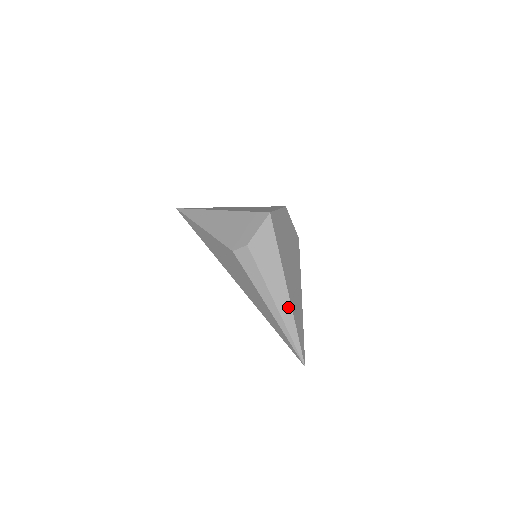
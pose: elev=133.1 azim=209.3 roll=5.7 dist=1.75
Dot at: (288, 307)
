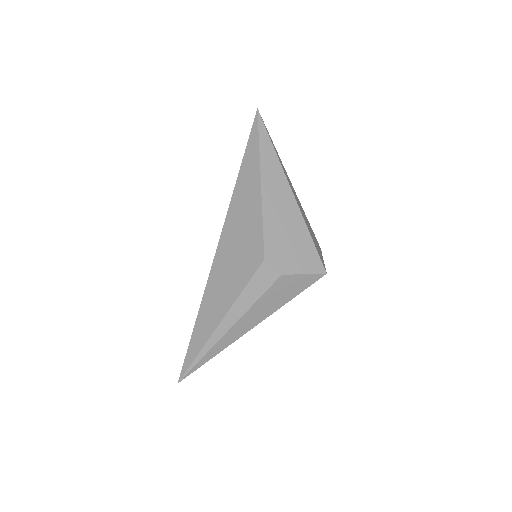
Dot at: (232, 340)
